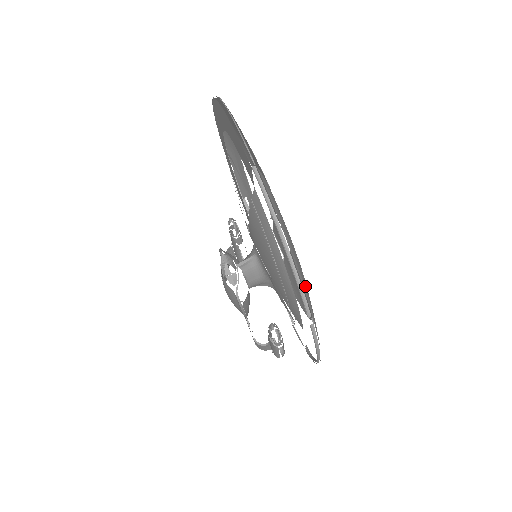
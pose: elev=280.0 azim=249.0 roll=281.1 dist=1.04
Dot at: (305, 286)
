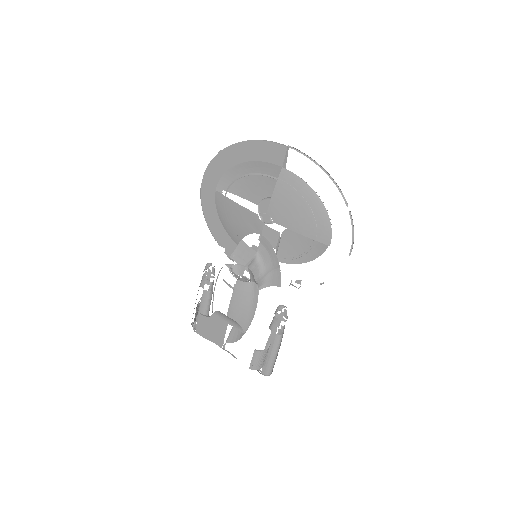
Dot at: occluded
